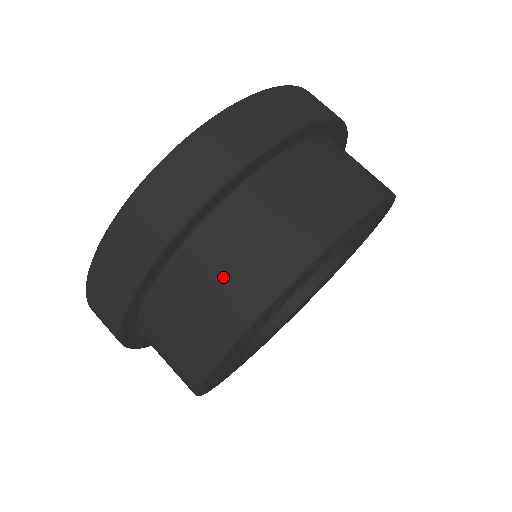
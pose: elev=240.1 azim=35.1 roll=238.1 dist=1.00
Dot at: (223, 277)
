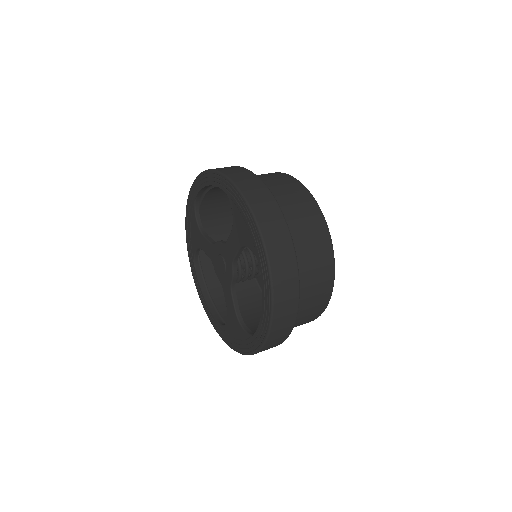
Dot at: occluded
